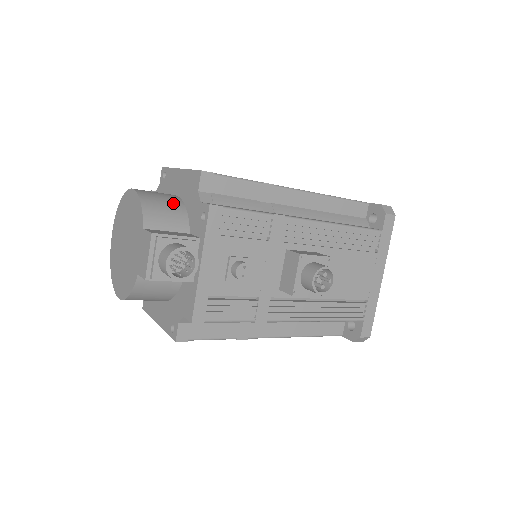
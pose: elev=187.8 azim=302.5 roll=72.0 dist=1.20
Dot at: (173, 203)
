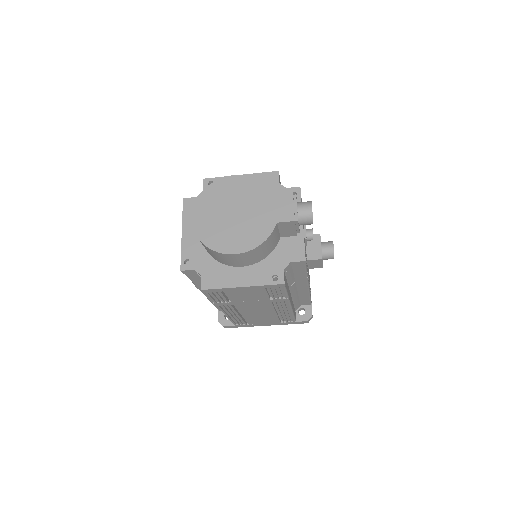
Dot at: occluded
